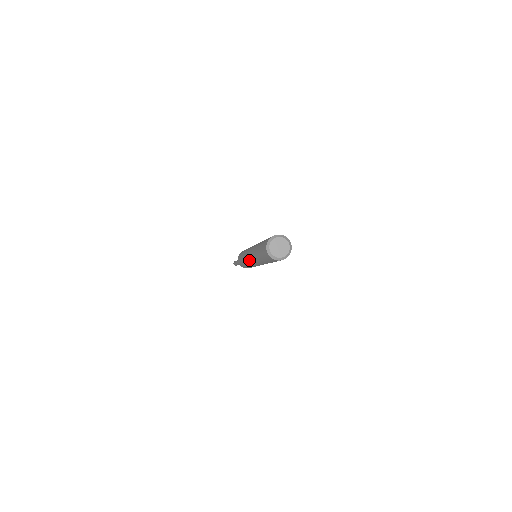
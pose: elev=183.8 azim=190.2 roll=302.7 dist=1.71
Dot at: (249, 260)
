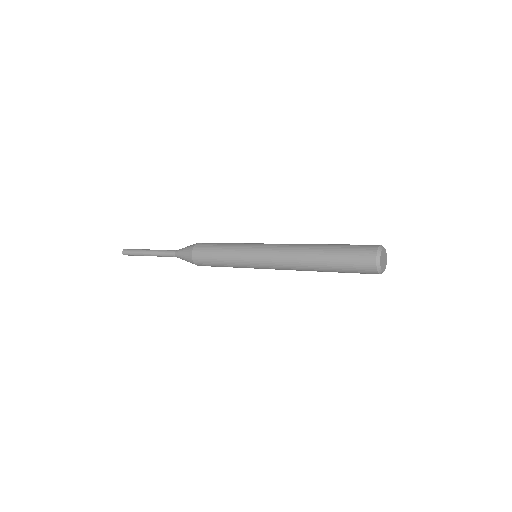
Dot at: (265, 266)
